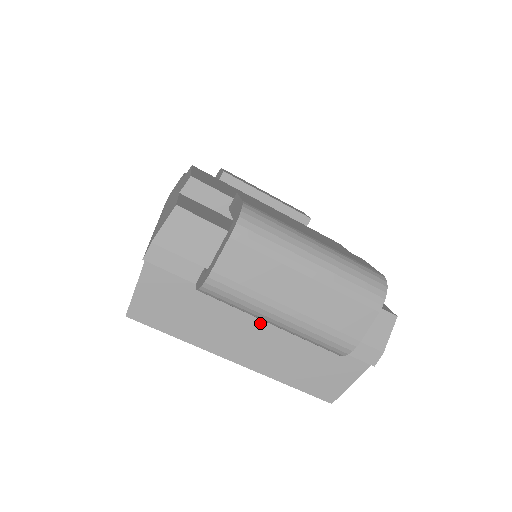
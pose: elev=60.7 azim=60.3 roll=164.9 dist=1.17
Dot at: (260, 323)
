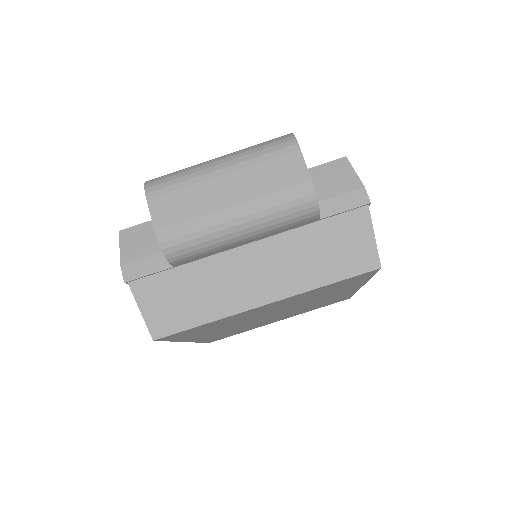
Dot at: (248, 254)
